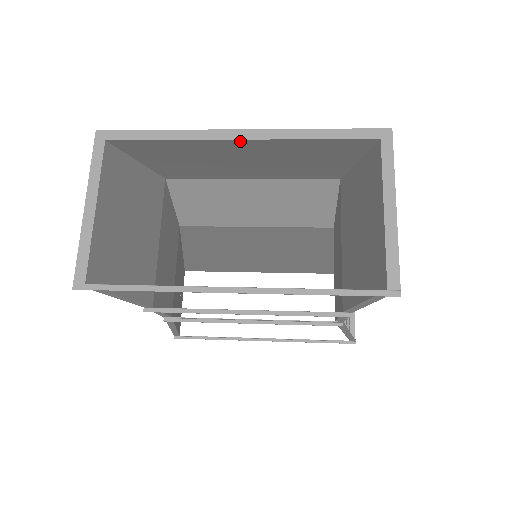
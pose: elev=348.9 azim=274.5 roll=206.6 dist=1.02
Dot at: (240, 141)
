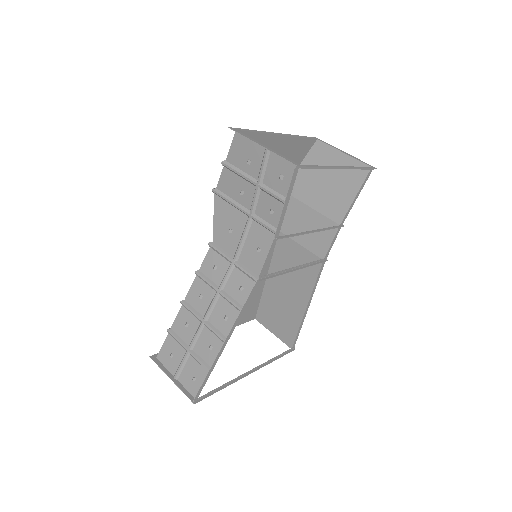
Dot at: (280, 137)
